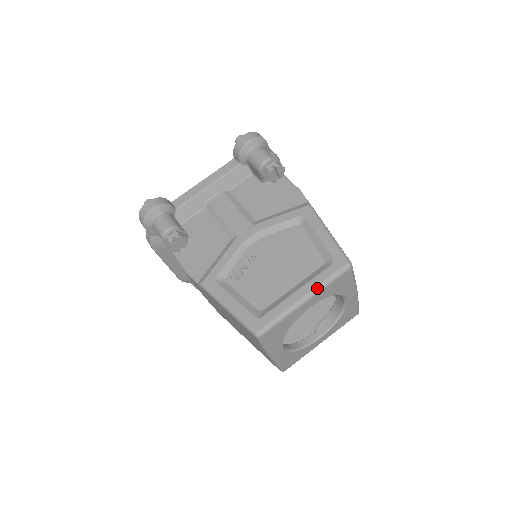
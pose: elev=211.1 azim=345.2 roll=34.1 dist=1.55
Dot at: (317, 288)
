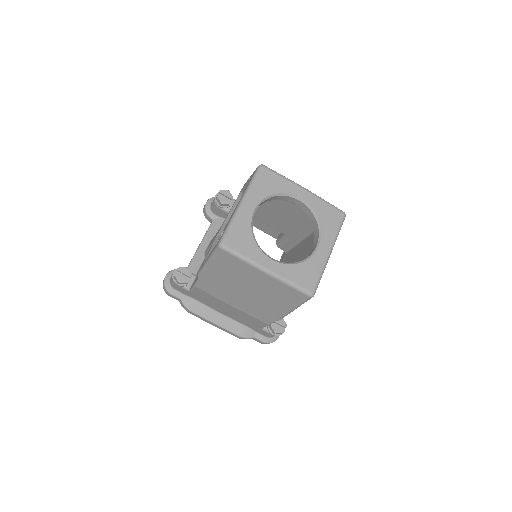
Dot at: (245, 192)
